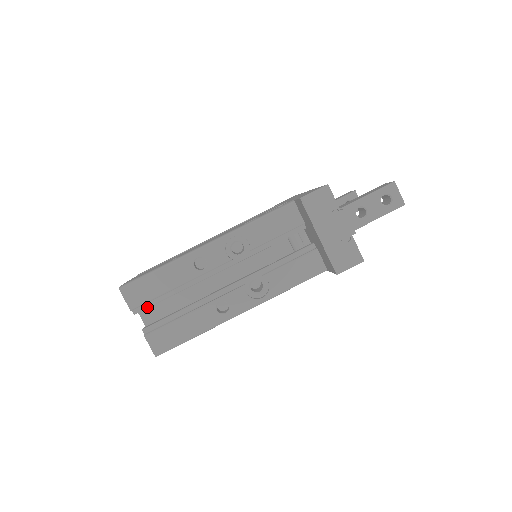
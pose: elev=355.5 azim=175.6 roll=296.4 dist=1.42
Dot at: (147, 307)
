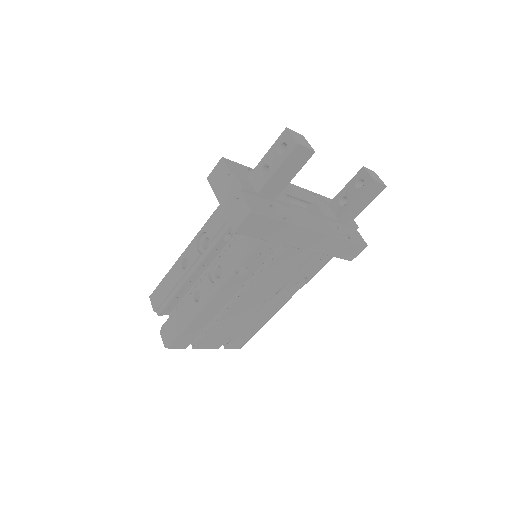
Dot at: (163, 308)
